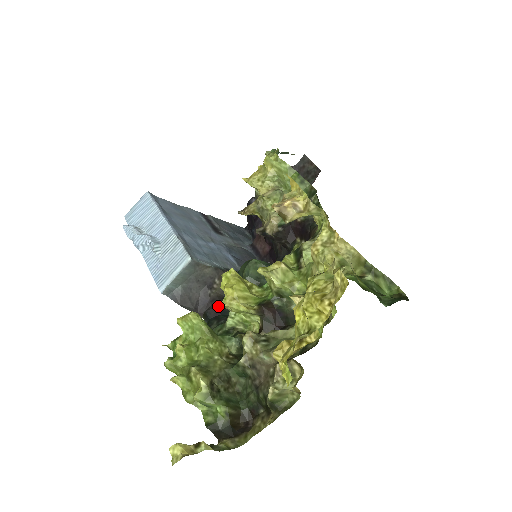
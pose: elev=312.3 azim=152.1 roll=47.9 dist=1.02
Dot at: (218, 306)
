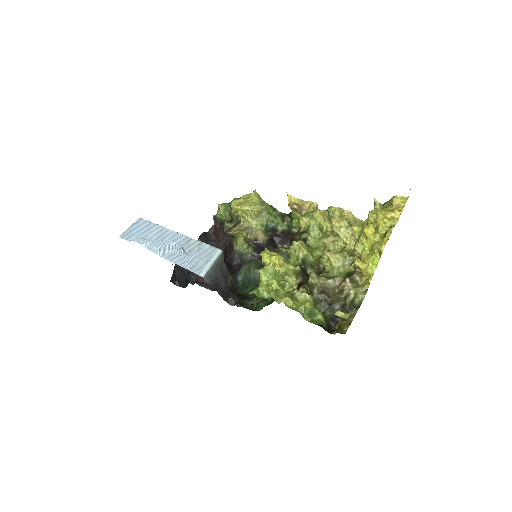
Dot at: (236, 294)
